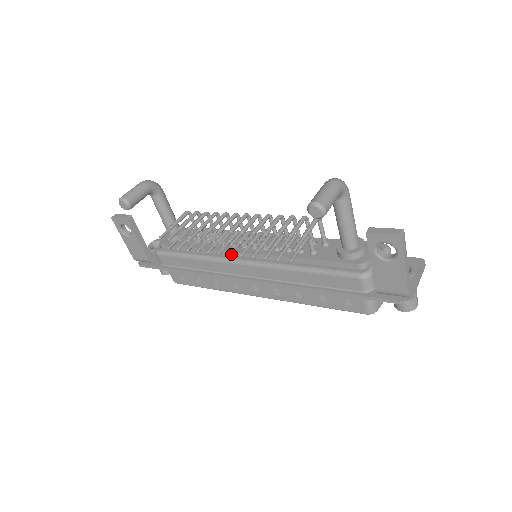
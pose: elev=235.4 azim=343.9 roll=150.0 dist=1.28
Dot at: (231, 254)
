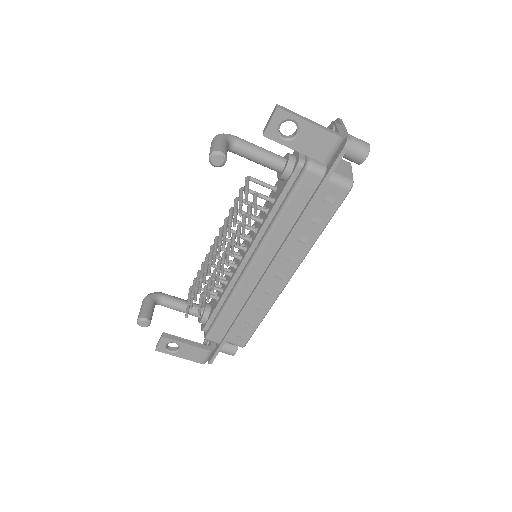
Dot at: (228, 264)
